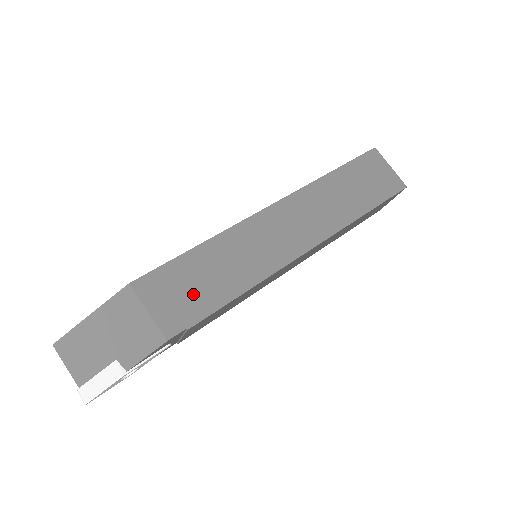
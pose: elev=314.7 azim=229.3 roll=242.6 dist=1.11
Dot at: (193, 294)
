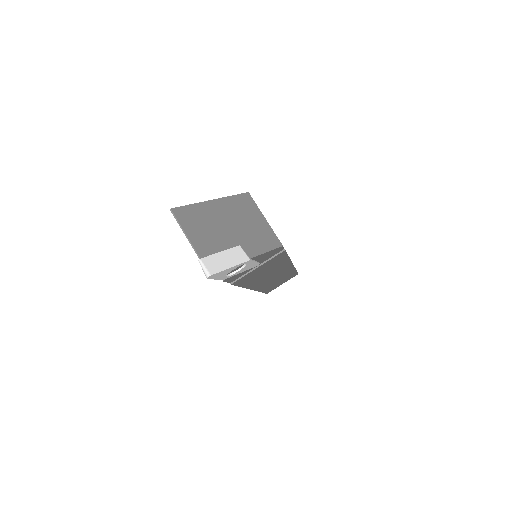
Dot at: occluded
